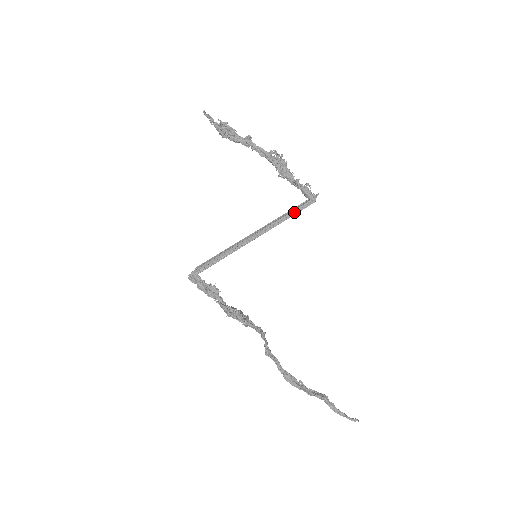
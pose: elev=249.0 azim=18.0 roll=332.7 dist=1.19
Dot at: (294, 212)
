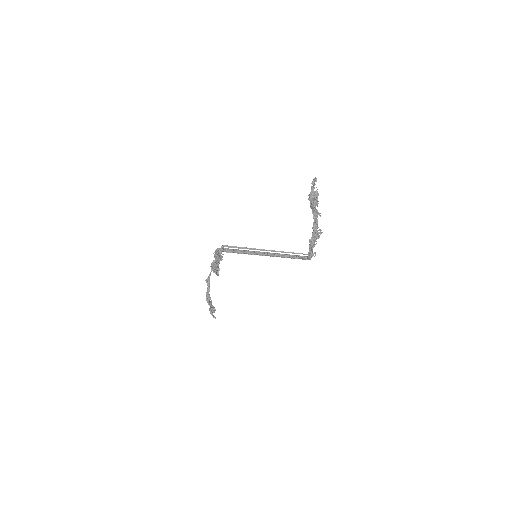
Dot at: (296, 258)
